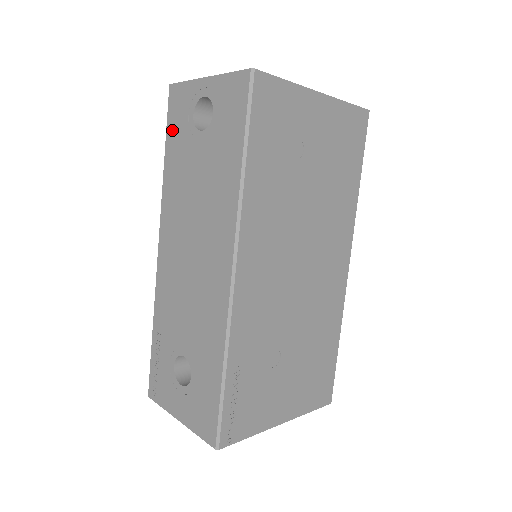
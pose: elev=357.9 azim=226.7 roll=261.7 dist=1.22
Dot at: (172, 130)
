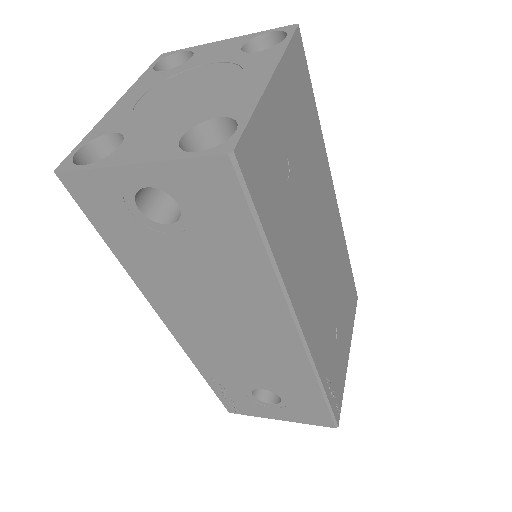
Dot at: (105, 225)
